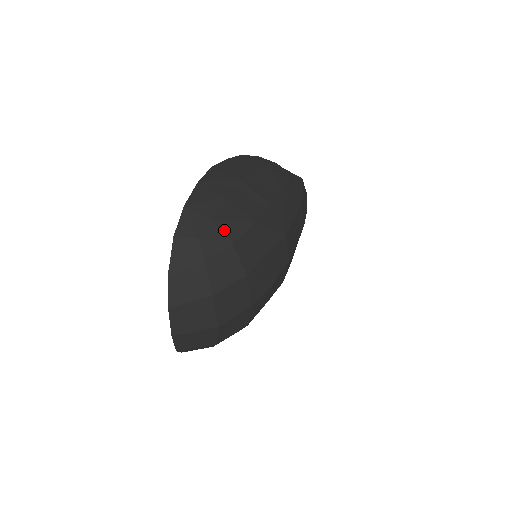
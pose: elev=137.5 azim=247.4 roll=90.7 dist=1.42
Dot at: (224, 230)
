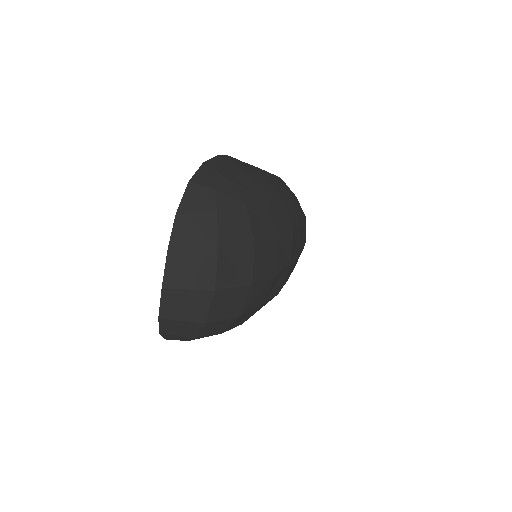
Dot at: (240, 192)
